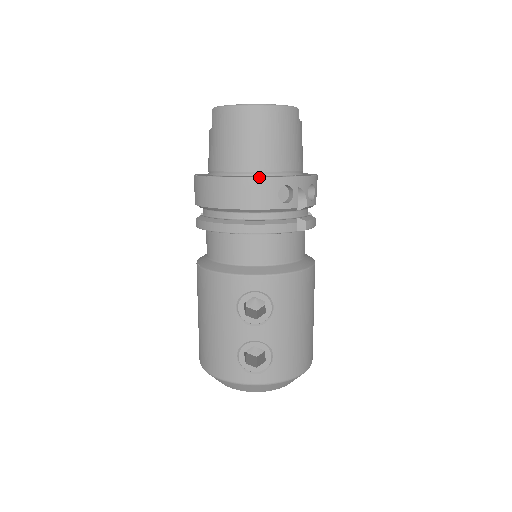
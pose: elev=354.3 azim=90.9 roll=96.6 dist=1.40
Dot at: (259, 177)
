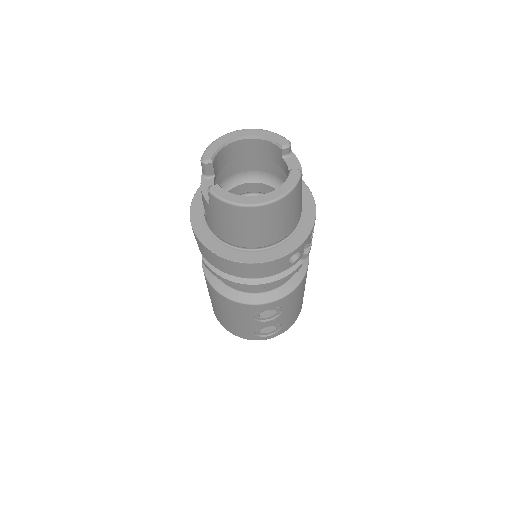
Dot at: (272, 261)
